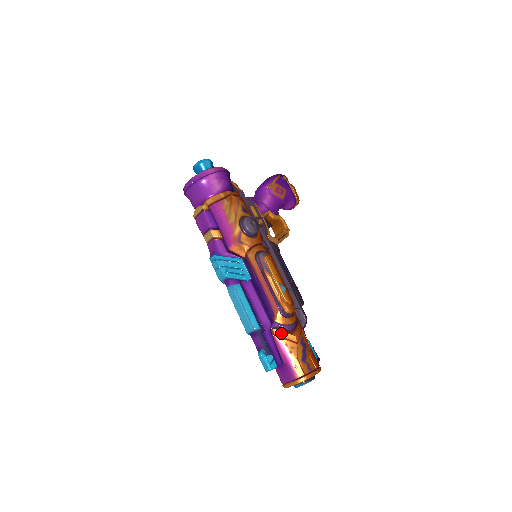
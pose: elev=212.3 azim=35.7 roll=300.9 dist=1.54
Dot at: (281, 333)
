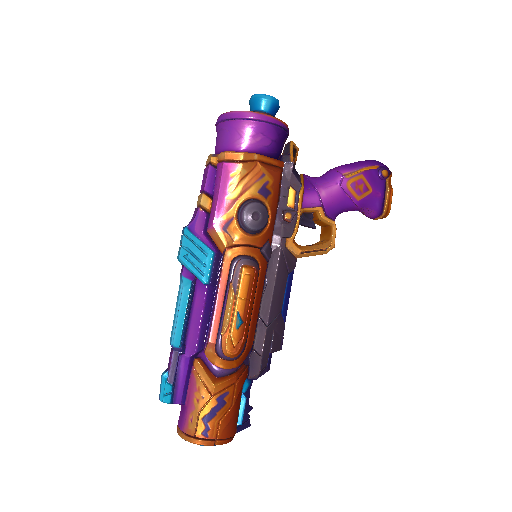
Dot at: (201, 370)
